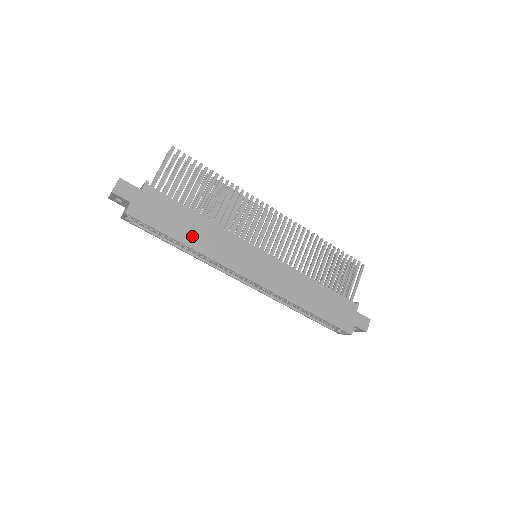
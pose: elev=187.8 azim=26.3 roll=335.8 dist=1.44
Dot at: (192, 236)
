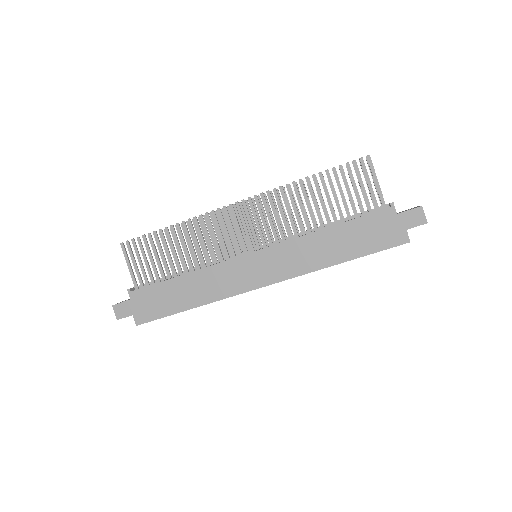
Dot at: (190, 297)
